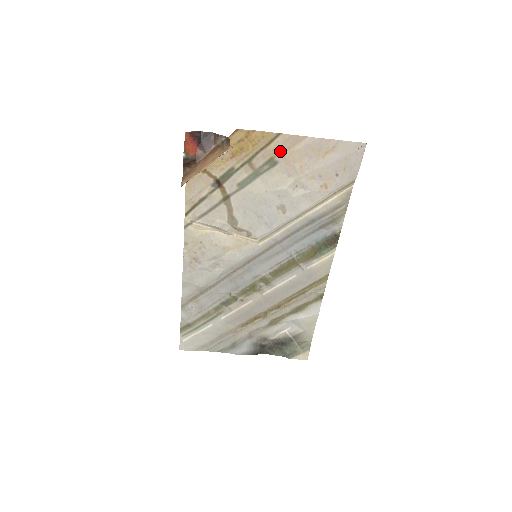
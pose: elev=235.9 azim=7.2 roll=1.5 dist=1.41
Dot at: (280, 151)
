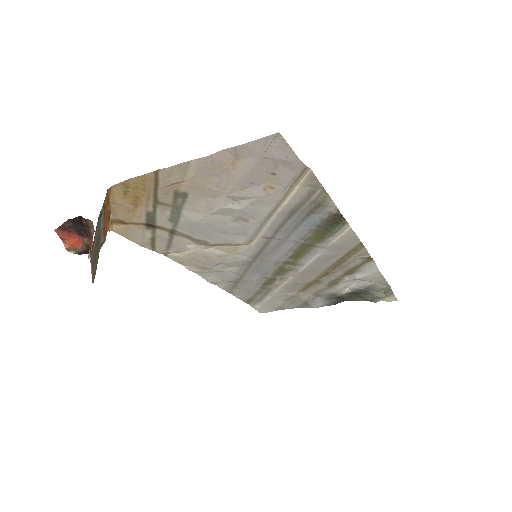
Dot at: (176, 184)
